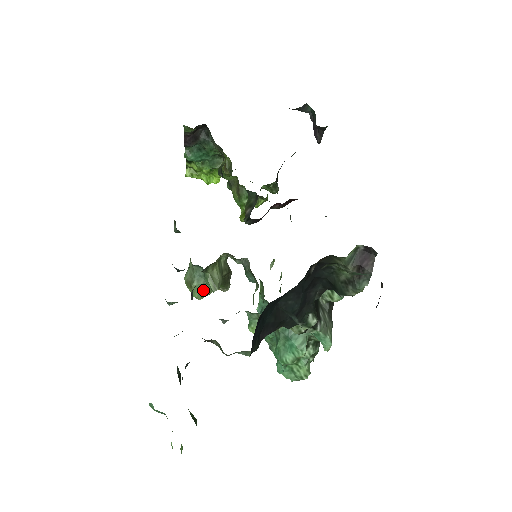
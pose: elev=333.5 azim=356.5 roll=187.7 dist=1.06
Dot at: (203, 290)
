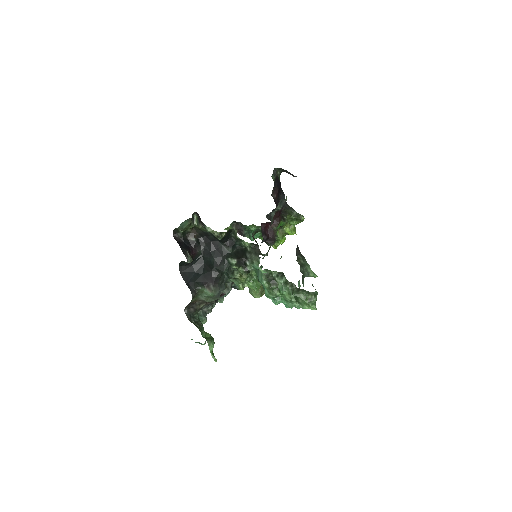
Dot at: (253, 291)
